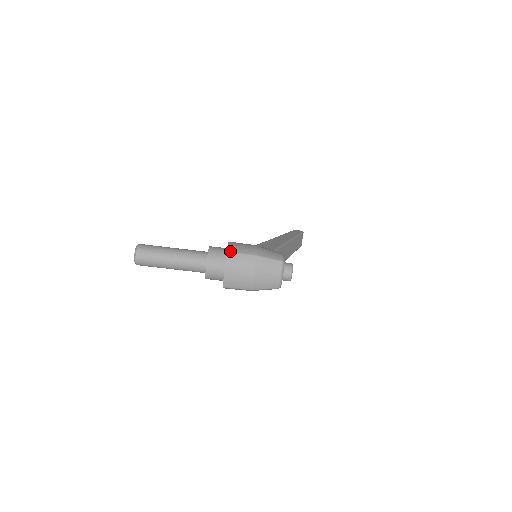
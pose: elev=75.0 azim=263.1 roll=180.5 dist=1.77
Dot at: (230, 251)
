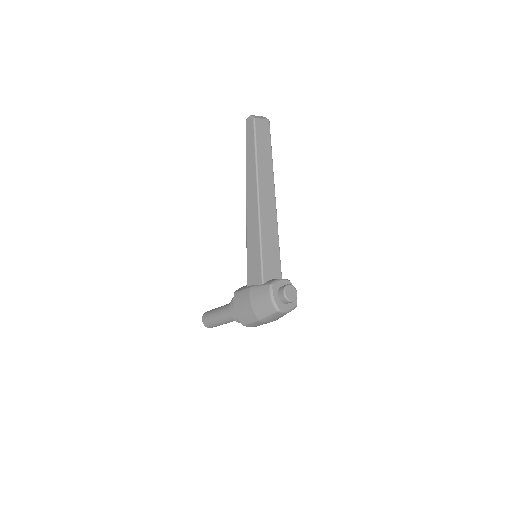
Dot at: (244, 324)
